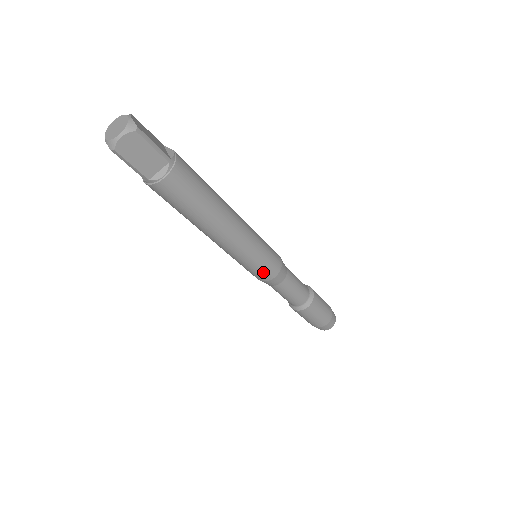
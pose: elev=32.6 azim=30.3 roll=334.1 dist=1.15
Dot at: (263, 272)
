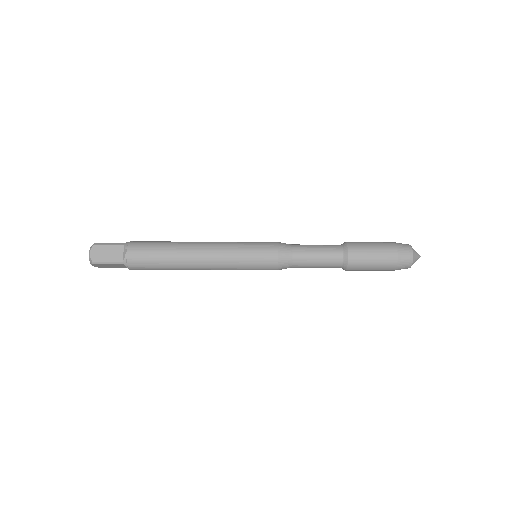
Dot at: (263, 256)
